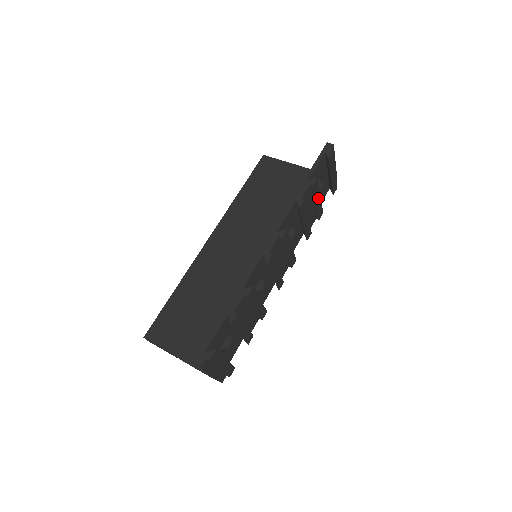
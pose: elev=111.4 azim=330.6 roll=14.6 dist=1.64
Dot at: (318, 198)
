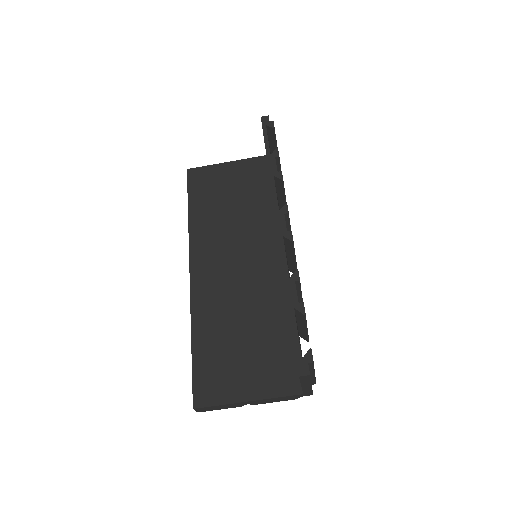
Dot at: occluded
